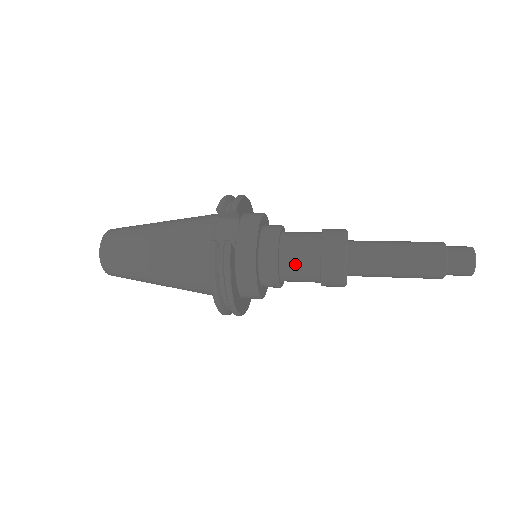
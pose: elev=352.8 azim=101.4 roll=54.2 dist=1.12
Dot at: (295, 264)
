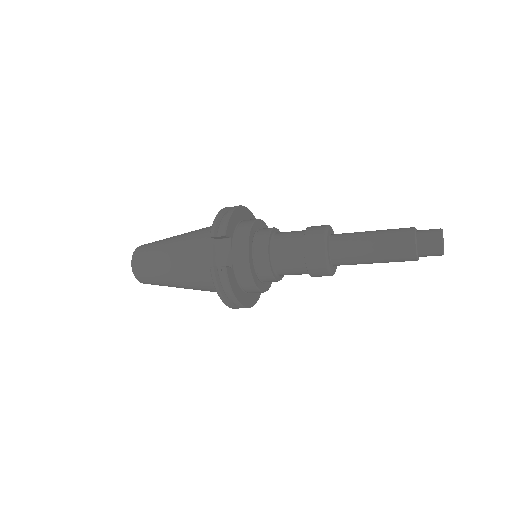
Dot at: (286, 267)
